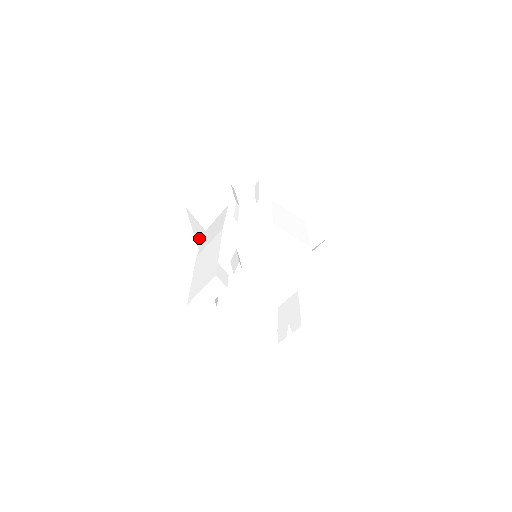
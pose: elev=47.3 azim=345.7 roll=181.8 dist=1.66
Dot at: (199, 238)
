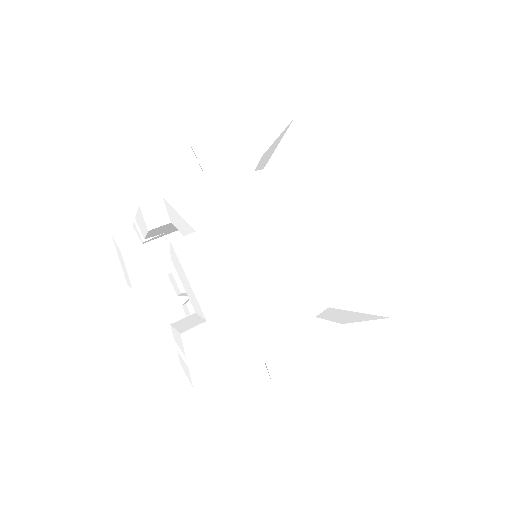
Dot at: occluded
